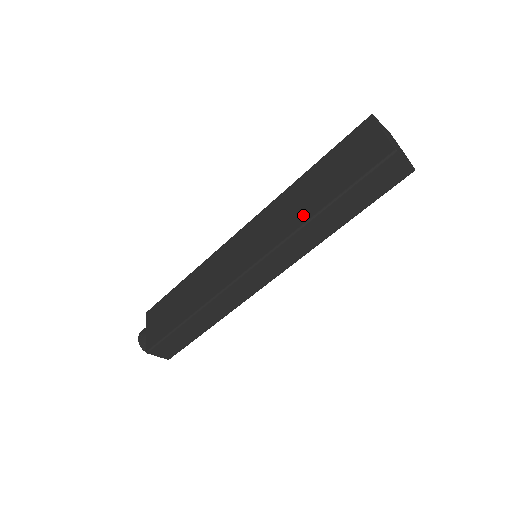
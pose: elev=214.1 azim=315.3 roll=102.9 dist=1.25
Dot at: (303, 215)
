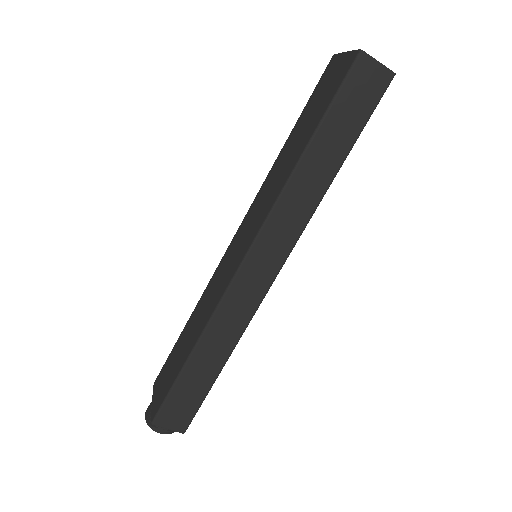
Dot at: (287, 170)
